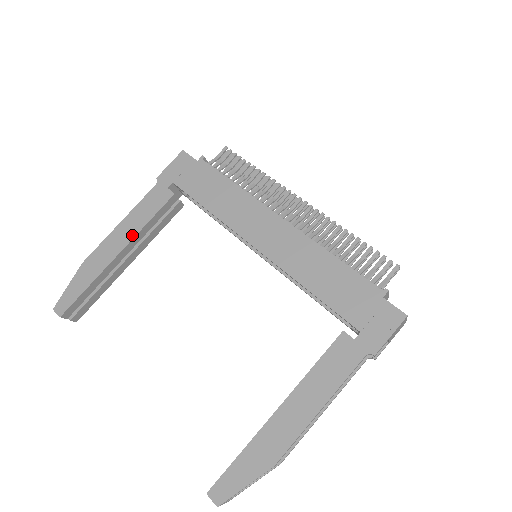
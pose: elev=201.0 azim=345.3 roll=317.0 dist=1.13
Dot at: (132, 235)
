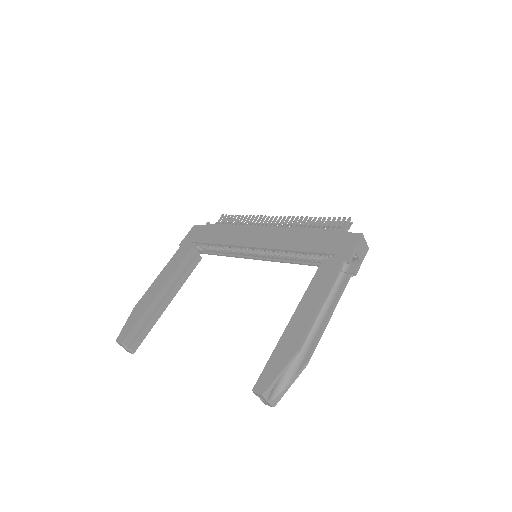
Dot at: (167, 278)
